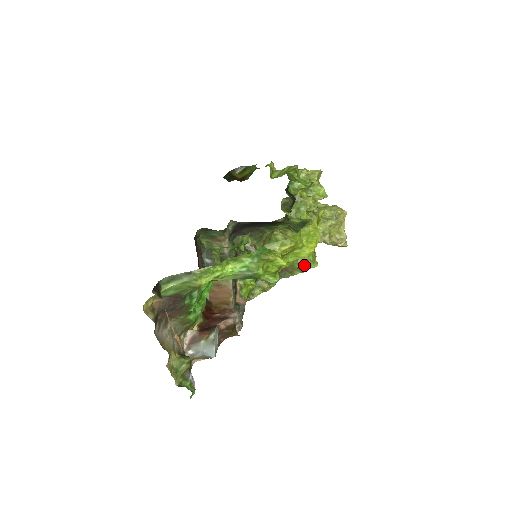
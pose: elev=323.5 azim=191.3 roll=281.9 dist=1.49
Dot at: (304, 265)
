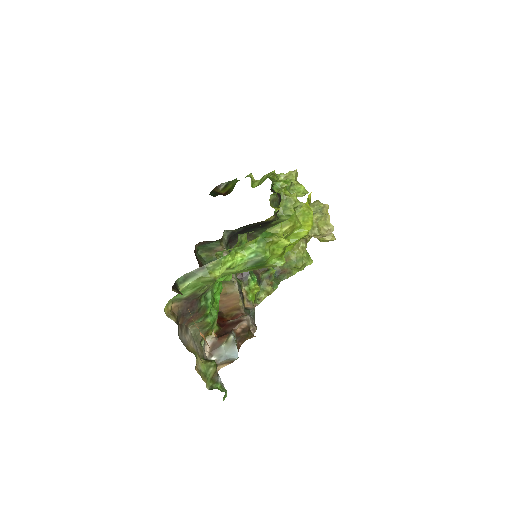
Dot at: (300, 263)
